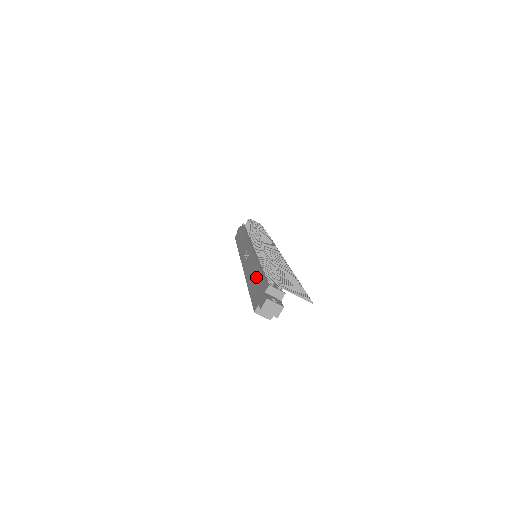
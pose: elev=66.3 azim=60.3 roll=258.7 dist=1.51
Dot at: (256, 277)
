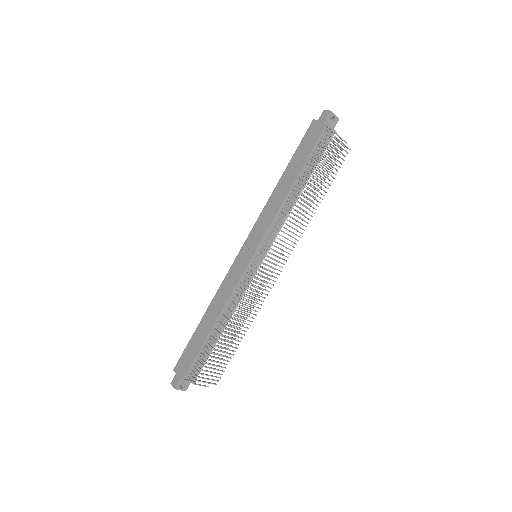
Dot at: (203, 334)
